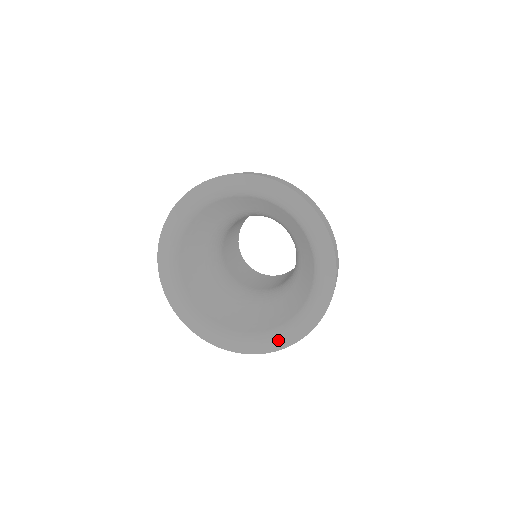
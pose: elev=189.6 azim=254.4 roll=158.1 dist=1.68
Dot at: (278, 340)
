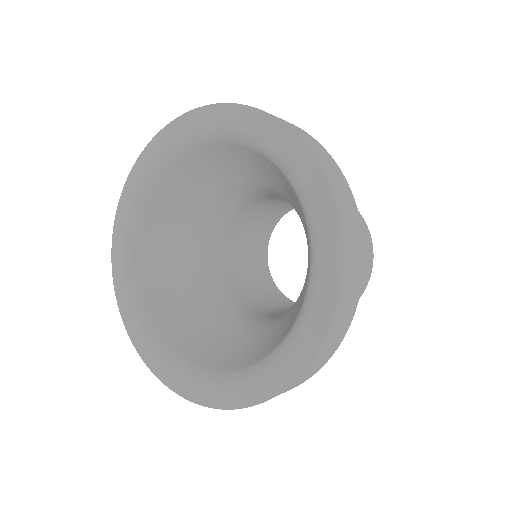
Dot at: (314, 314)
